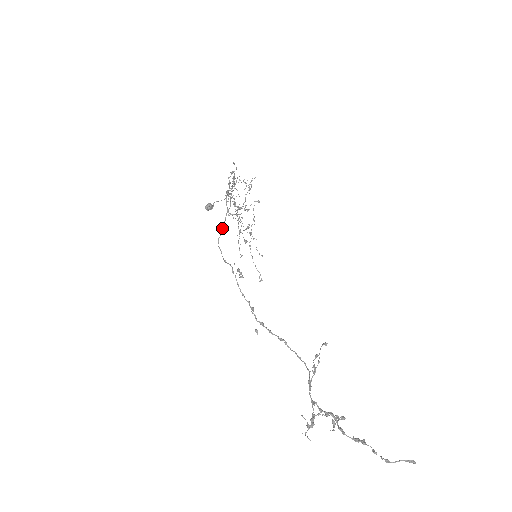
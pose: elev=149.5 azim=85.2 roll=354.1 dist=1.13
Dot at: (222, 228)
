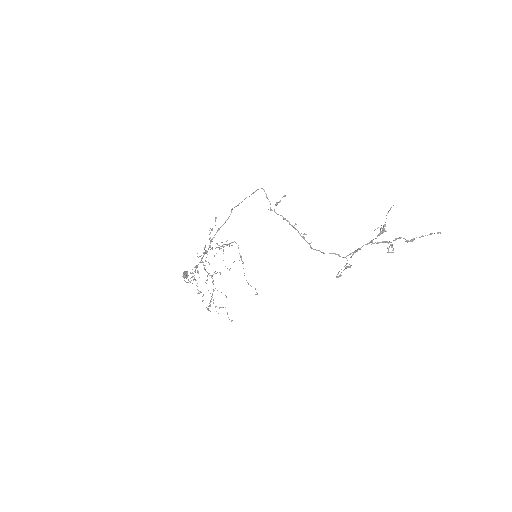
Dot at: (253, 193)
